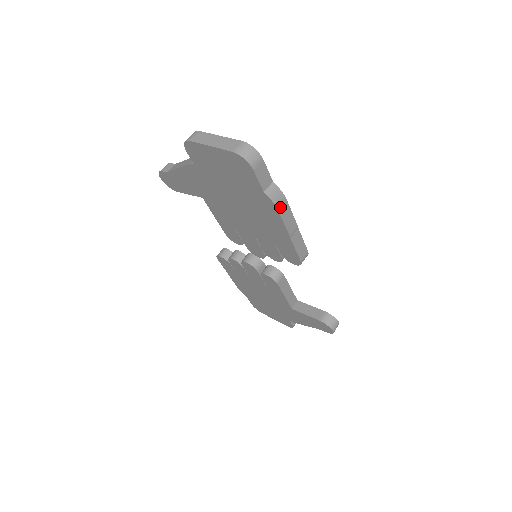
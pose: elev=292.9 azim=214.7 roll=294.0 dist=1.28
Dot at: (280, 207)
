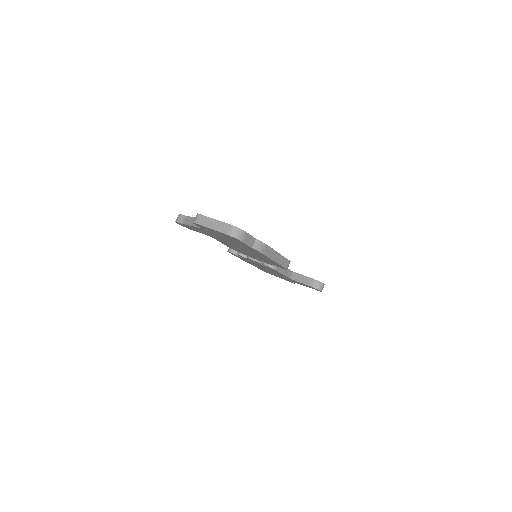
Dot at: (264, 252)
